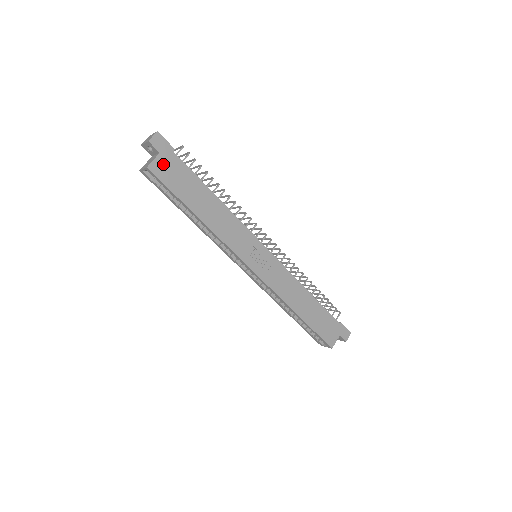
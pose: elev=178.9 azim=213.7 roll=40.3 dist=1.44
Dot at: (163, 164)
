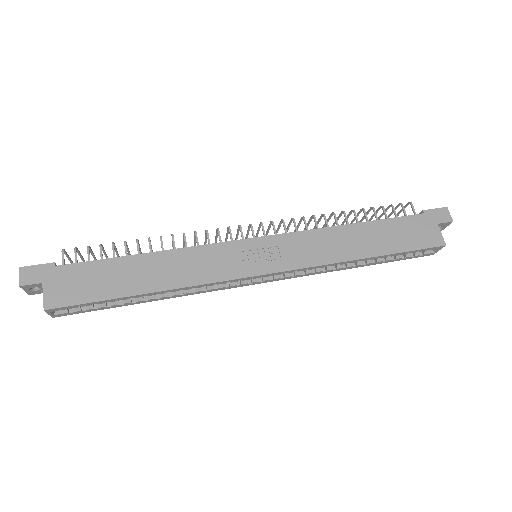
Dot at: (57, 289)
